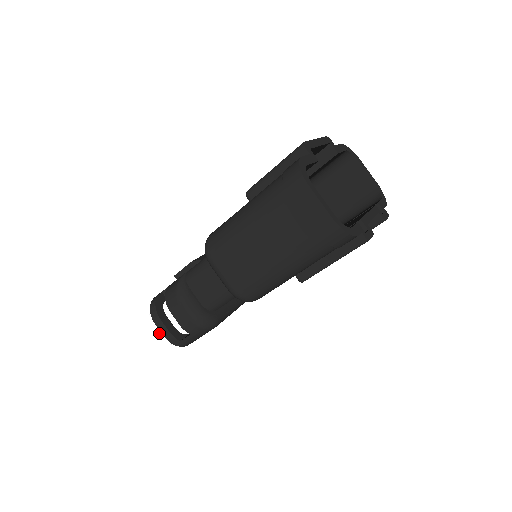
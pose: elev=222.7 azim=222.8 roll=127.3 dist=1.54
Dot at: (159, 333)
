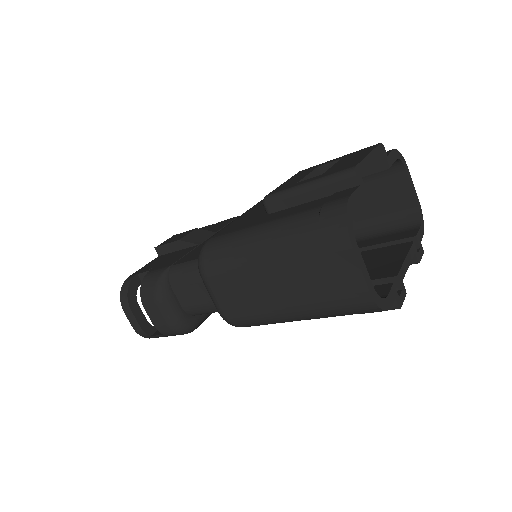
Dot at: occluded
